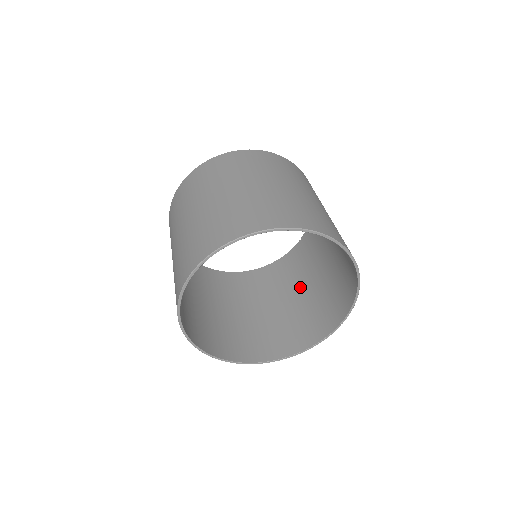
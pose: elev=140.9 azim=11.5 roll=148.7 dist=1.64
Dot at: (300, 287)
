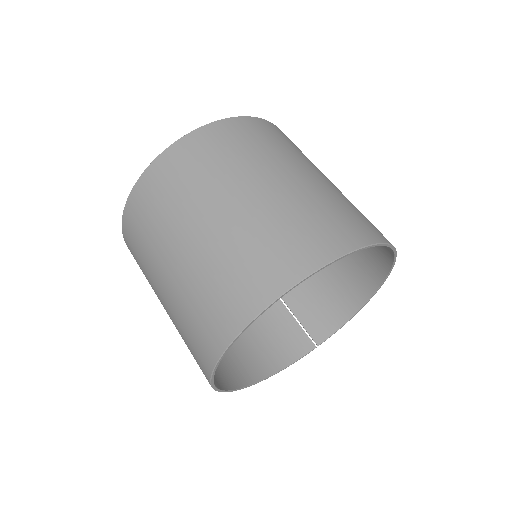
Dot at: occluded
